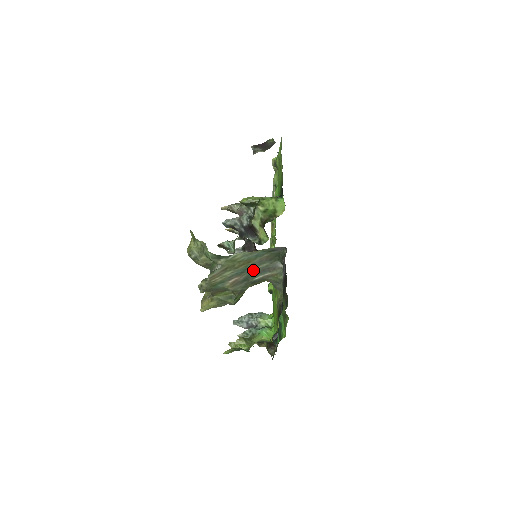
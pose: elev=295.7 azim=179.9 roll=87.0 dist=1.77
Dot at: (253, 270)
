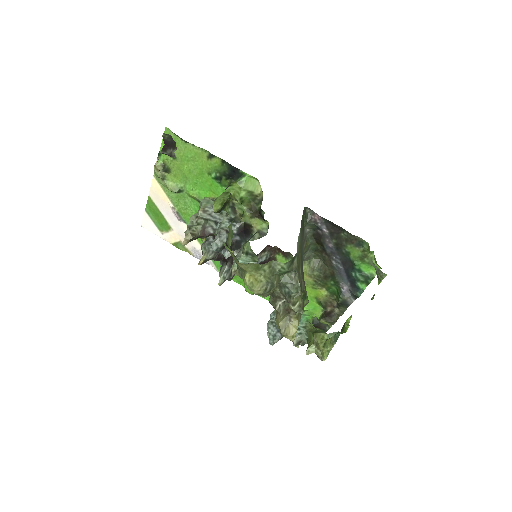
Dot at: (302, 253)
